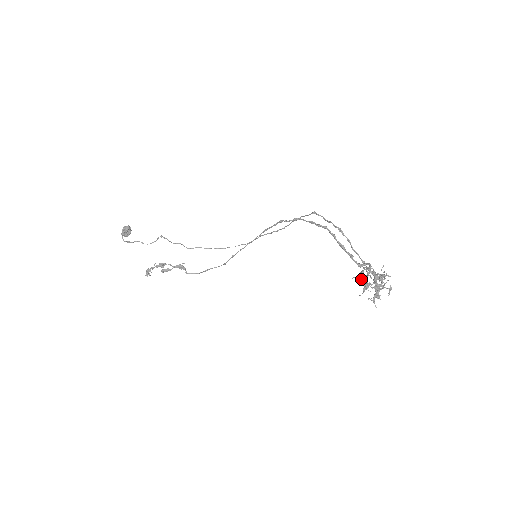
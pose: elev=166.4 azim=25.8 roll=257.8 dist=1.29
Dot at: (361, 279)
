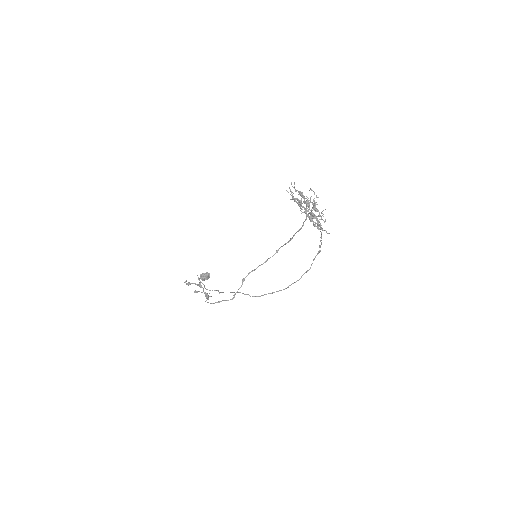
Dot at: (298, 192)
